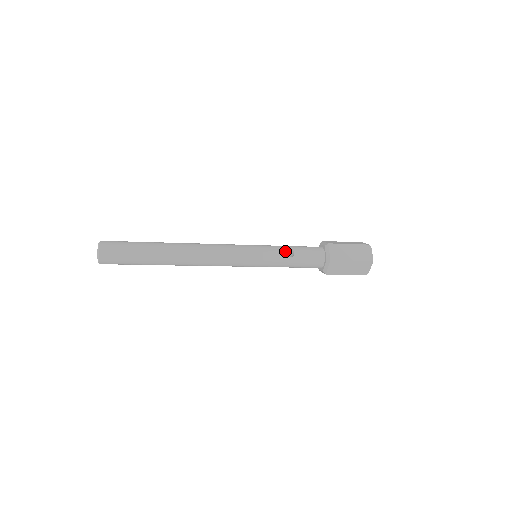
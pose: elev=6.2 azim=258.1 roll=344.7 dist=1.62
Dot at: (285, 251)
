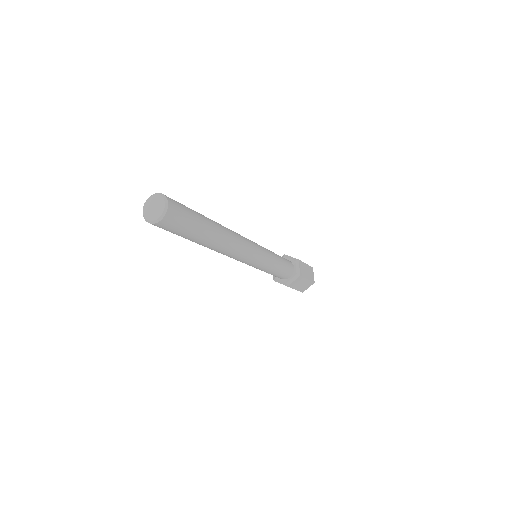
Dot at: occluded
